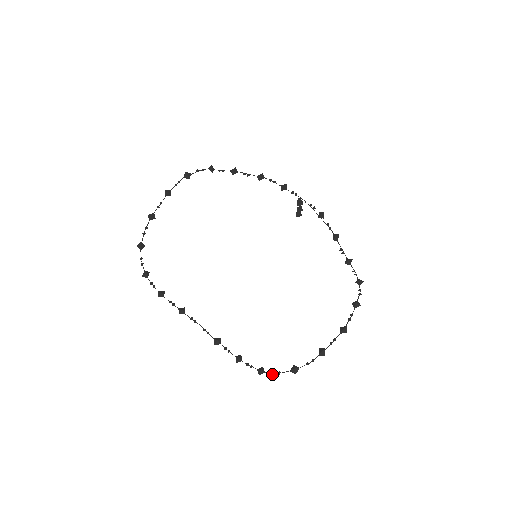
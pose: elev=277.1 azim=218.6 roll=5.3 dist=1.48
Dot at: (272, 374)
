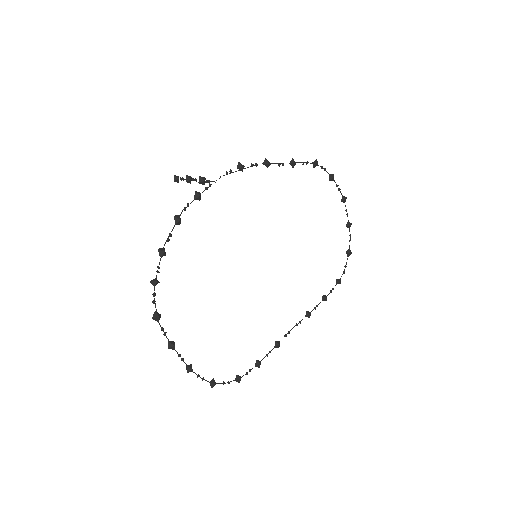
Dot at: (344, 273)
